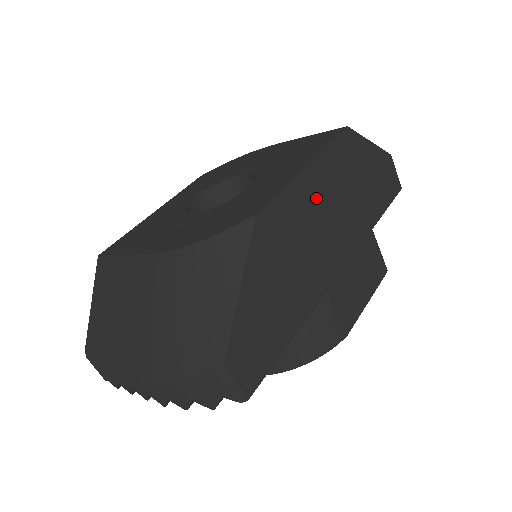
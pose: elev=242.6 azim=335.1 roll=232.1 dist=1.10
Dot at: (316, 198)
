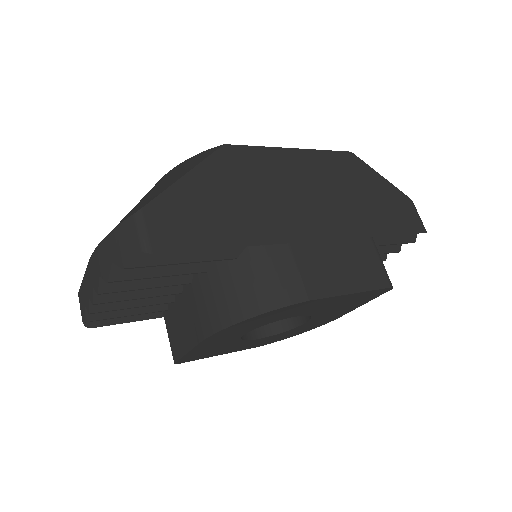
Dot at: (297, 173)
